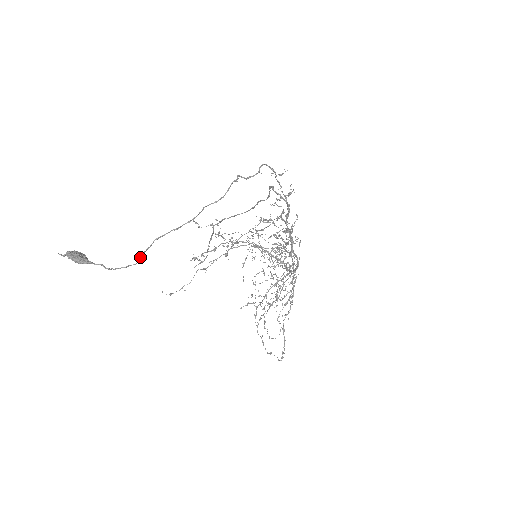
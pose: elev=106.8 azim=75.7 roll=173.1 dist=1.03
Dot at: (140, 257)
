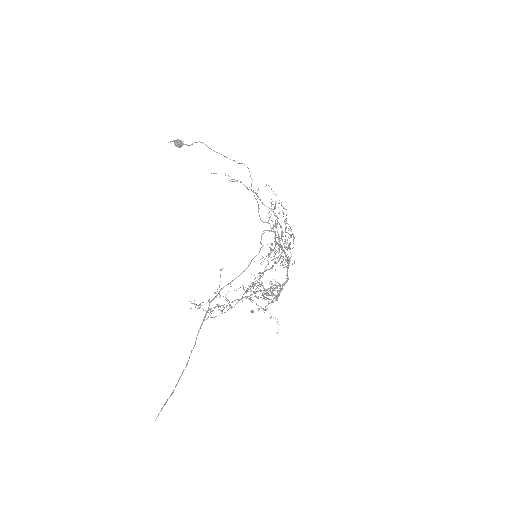
Dot at: (211, 149)
